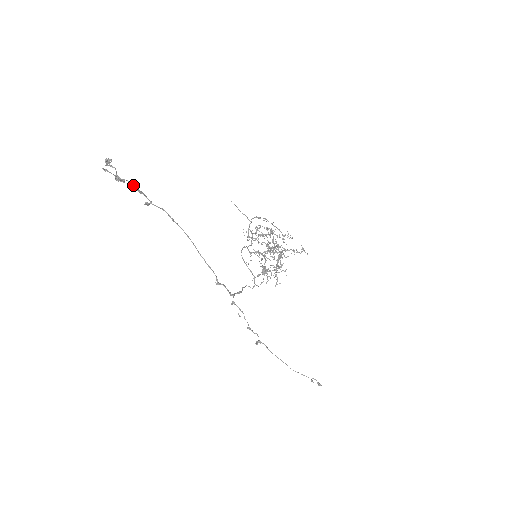
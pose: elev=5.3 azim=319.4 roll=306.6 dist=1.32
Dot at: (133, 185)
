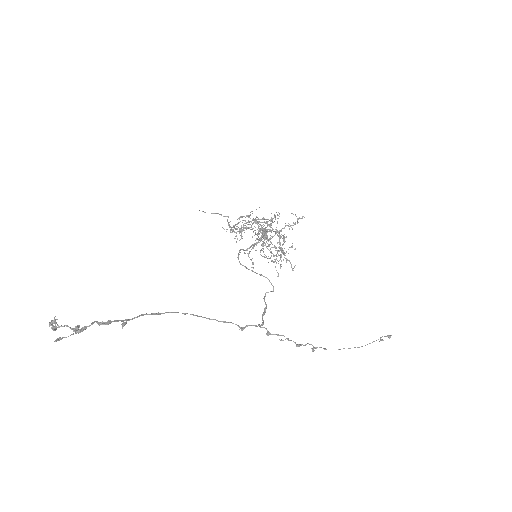
Dot at: occluded
